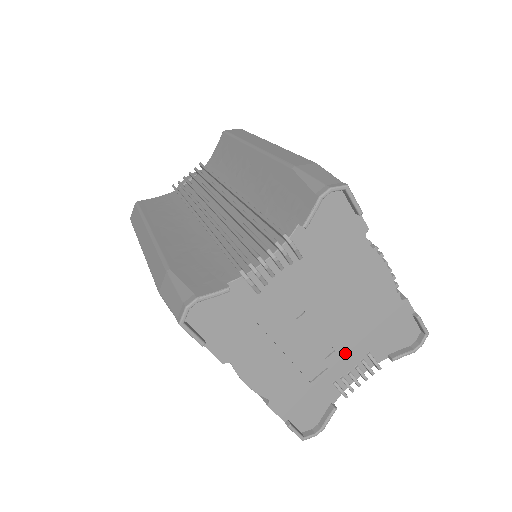
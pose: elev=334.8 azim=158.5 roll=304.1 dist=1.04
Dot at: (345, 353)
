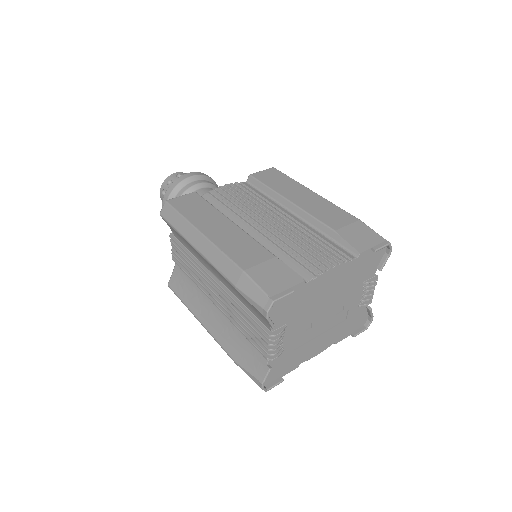
Dot at: (351, 298)
